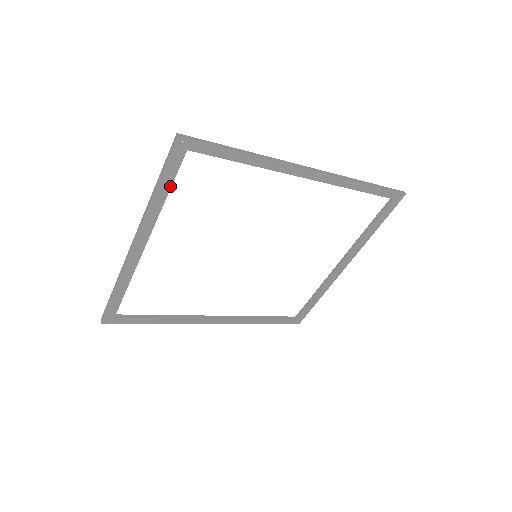
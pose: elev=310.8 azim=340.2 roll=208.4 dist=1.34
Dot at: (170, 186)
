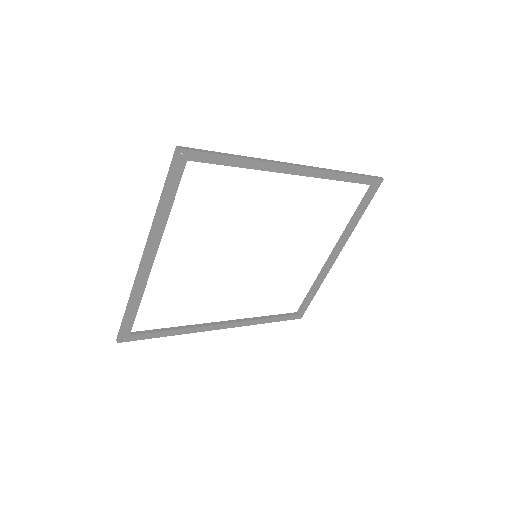
Dot at: (174, 197)
